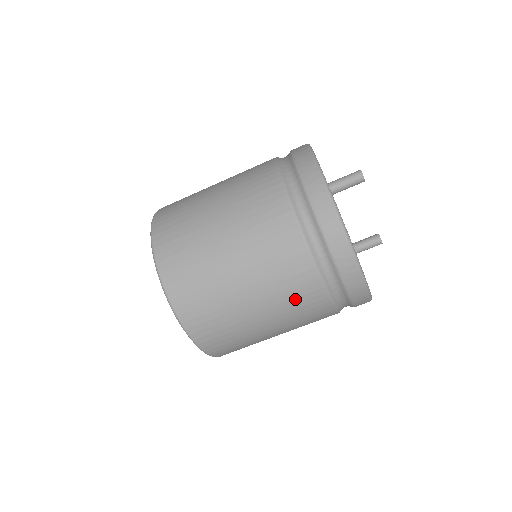
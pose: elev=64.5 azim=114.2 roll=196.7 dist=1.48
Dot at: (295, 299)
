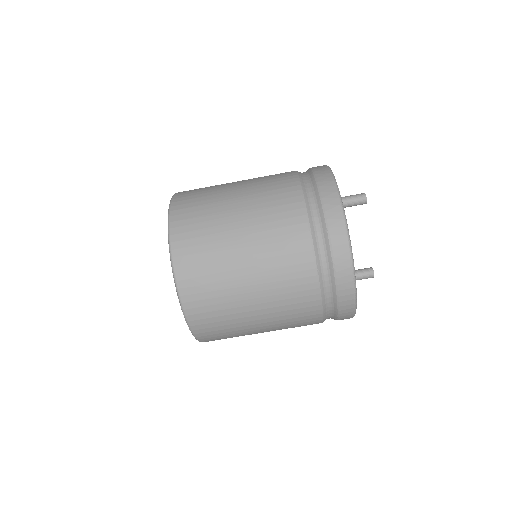
Dot at: (285, 267)
